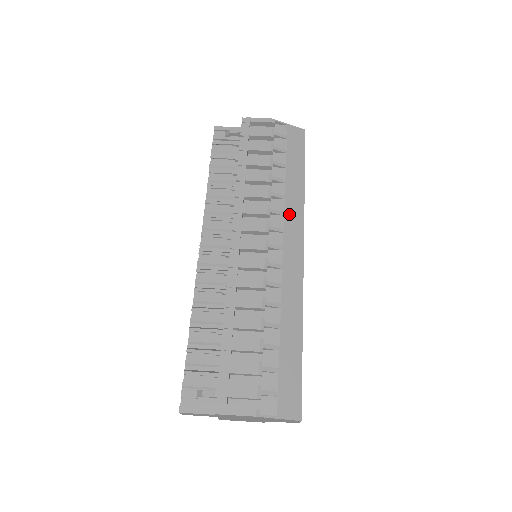
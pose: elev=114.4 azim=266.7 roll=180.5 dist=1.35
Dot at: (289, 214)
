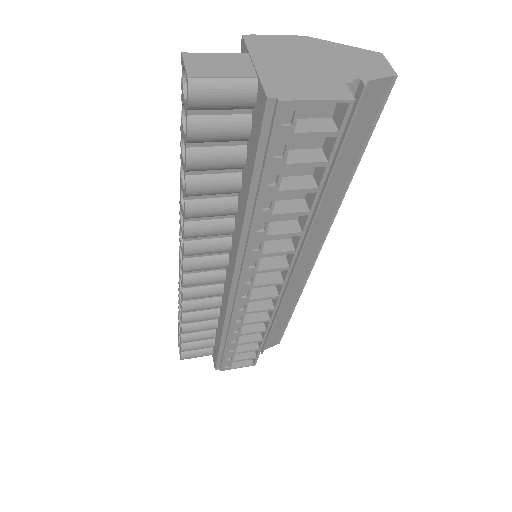
Dot at: occluded
